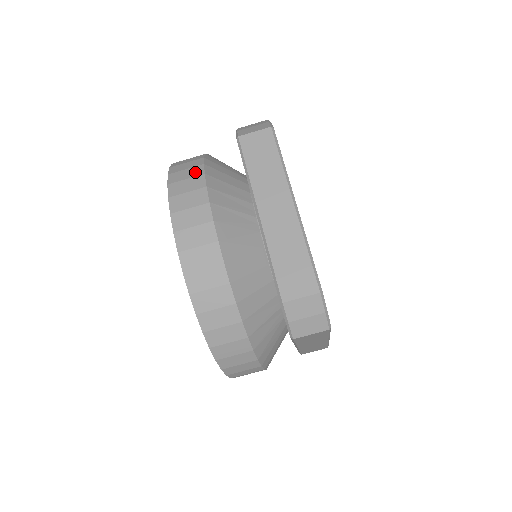
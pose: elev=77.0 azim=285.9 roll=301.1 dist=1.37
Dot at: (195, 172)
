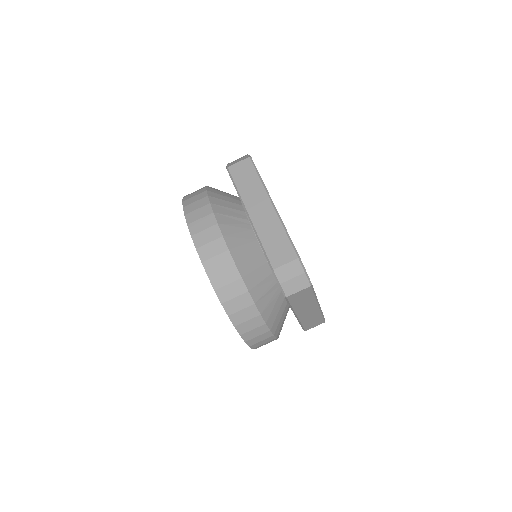
Dot at: (201, 196)
